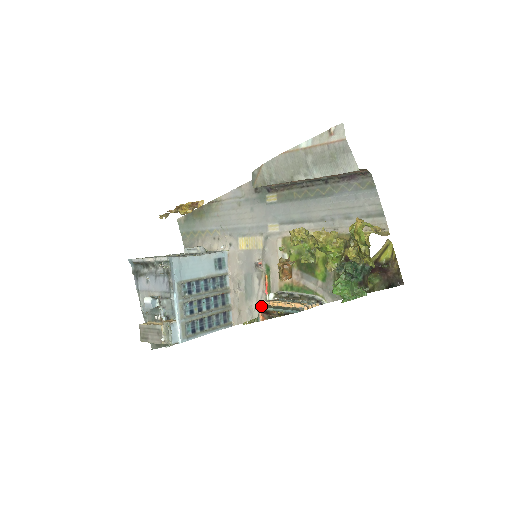
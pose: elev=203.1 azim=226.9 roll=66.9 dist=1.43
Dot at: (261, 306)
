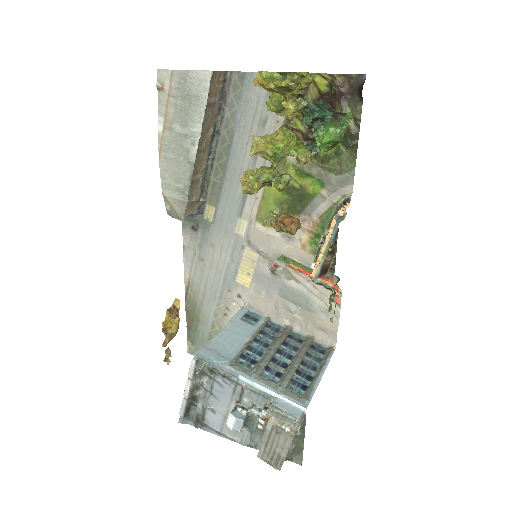
Dot at: (315, 277)
